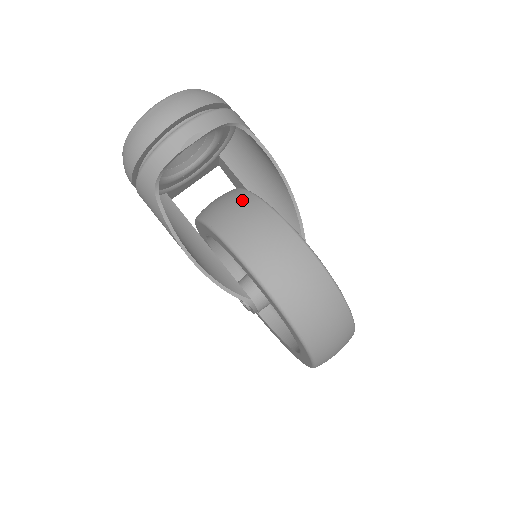
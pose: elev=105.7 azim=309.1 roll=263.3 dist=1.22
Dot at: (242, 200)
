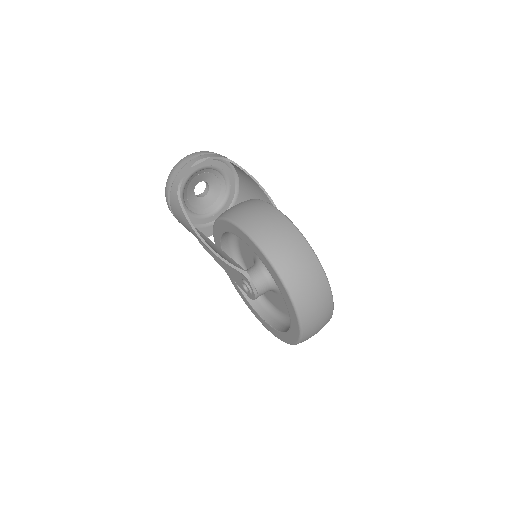
Dot at: occluded
